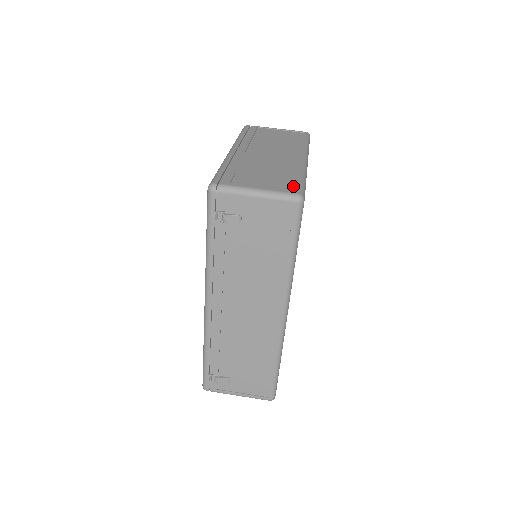
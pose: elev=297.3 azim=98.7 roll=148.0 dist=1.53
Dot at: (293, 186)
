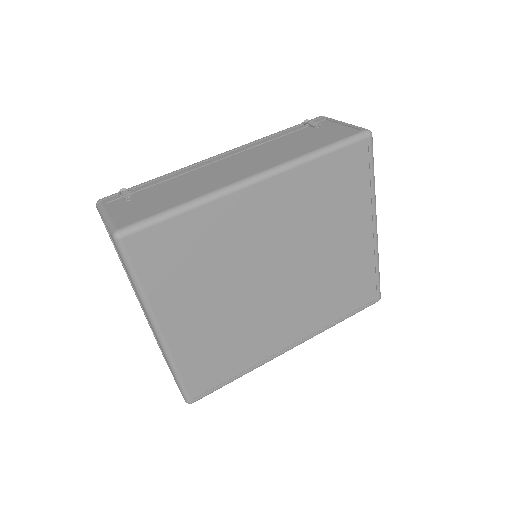
Dot at: occluded
